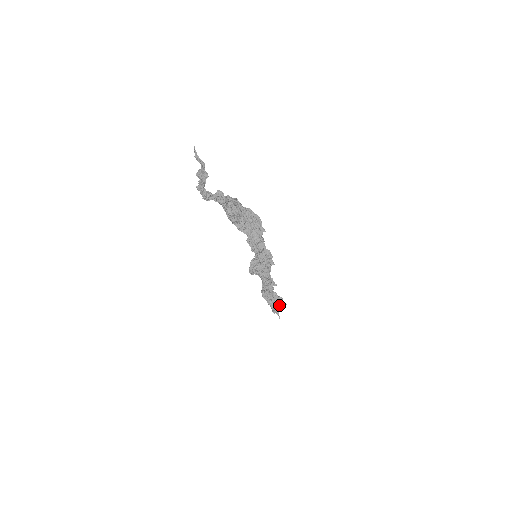
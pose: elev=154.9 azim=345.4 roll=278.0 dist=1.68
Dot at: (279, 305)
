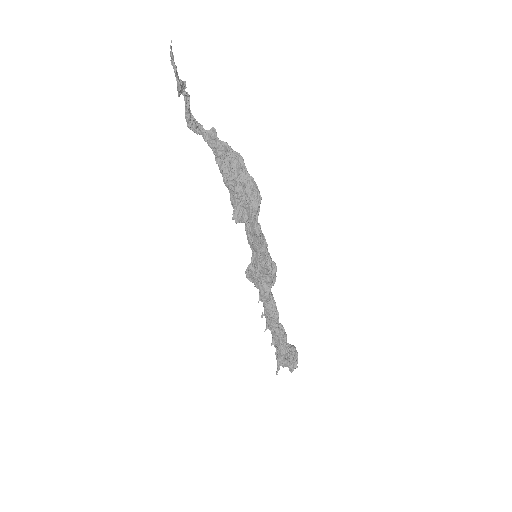
Dot at: (284, 356)
